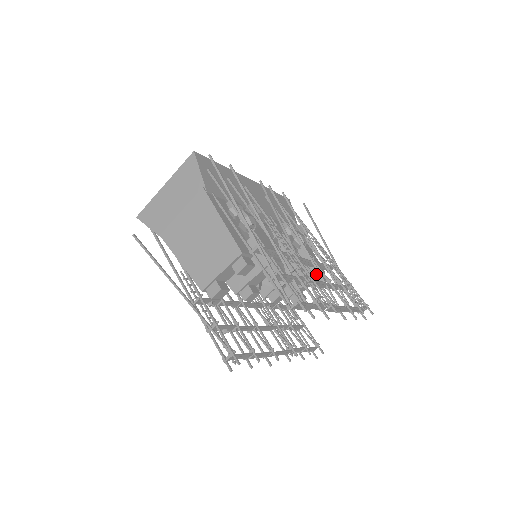
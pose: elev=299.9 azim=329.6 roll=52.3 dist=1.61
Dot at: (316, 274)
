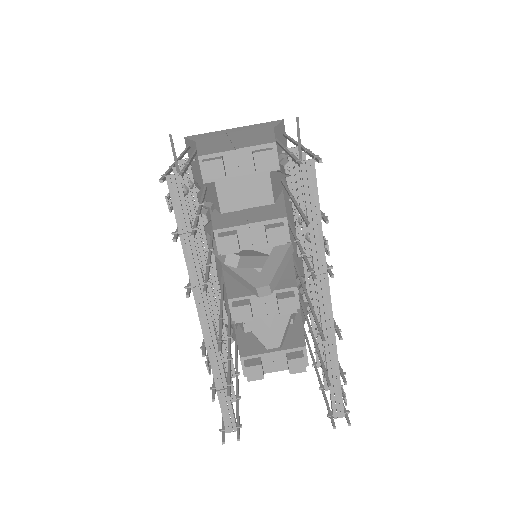
Dot at: (299, 349)
